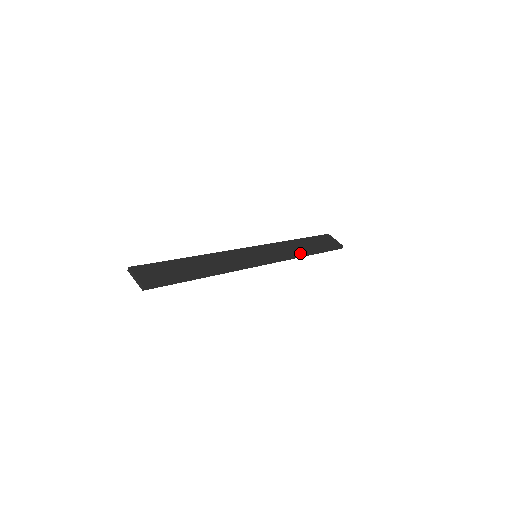
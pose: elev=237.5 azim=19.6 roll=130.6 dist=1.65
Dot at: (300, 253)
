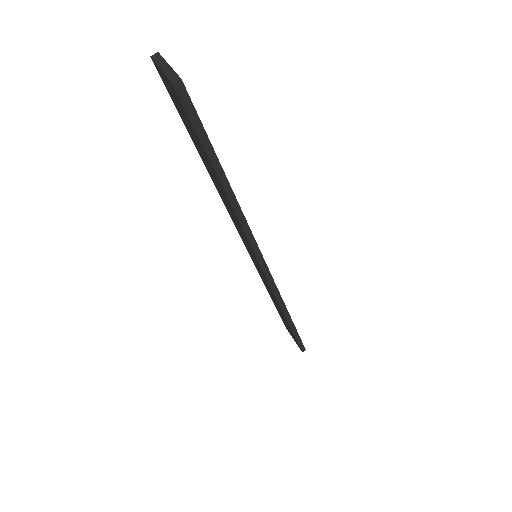
Dot at: occluded
